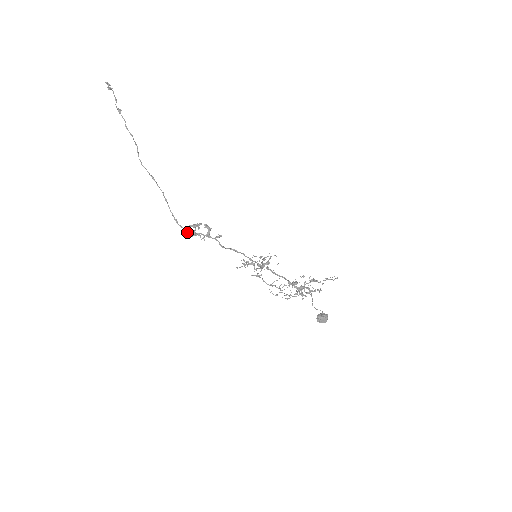
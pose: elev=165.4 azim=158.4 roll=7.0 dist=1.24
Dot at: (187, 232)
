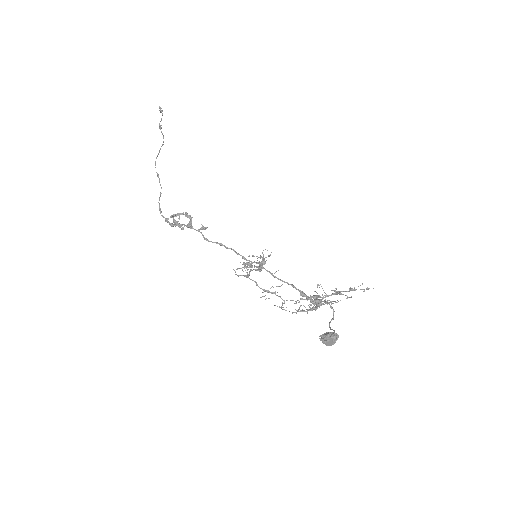
Dot at: (168, 222)
